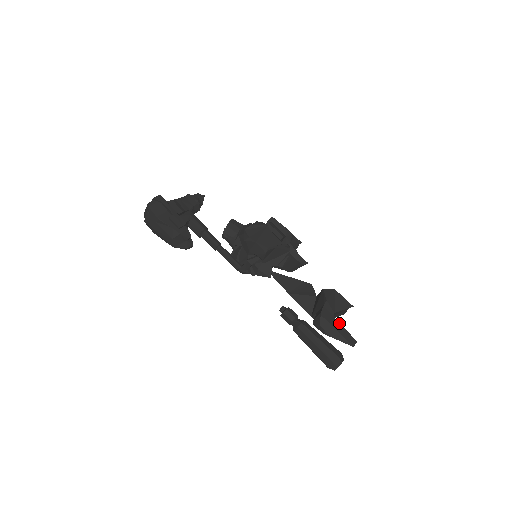
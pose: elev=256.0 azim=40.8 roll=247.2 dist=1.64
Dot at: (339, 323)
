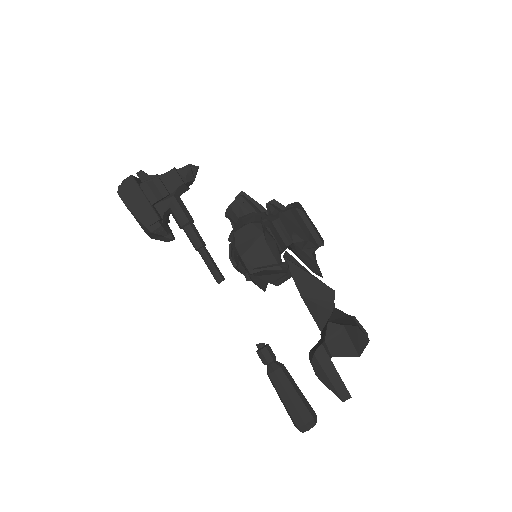
Dot at: (335, 369)
